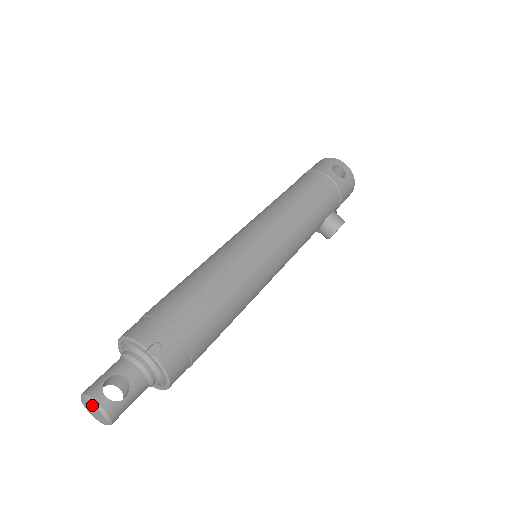
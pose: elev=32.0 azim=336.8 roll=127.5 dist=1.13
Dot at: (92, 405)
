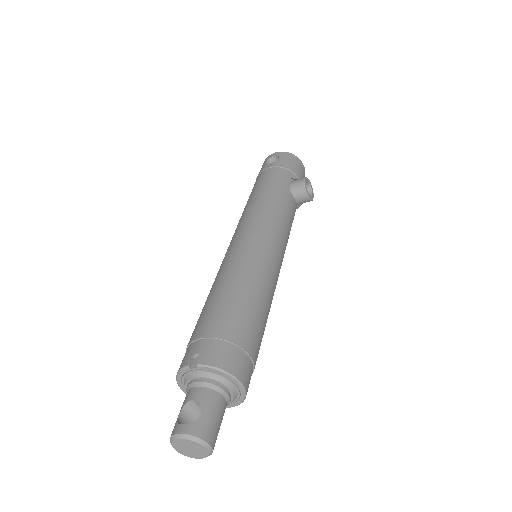
Dot at: (178, 441)
